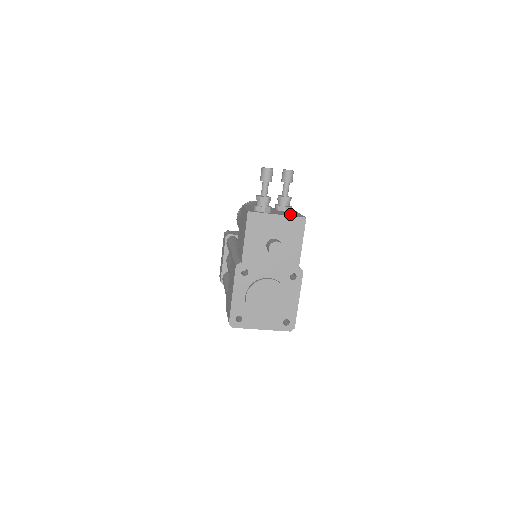
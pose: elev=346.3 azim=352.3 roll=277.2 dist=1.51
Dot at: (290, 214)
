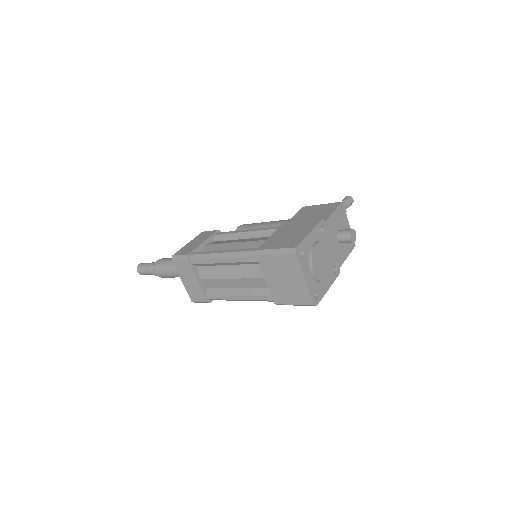
Dot at: occluded
